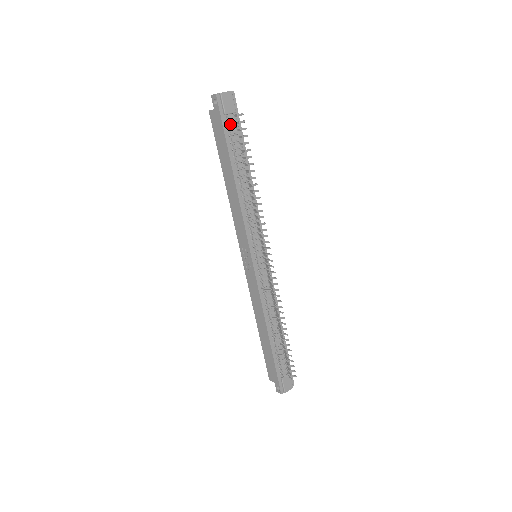
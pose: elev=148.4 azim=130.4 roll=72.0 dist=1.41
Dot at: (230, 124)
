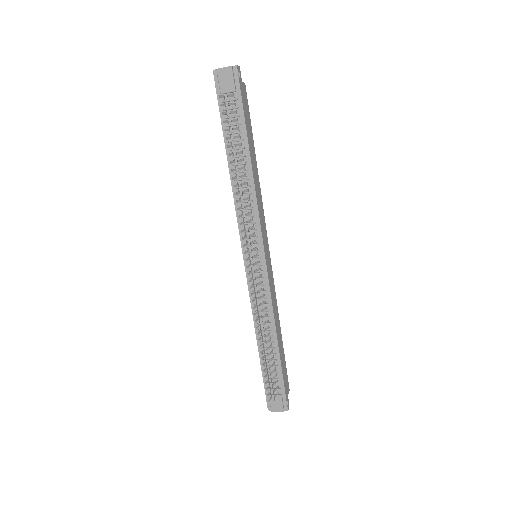
Dot at: occluded
